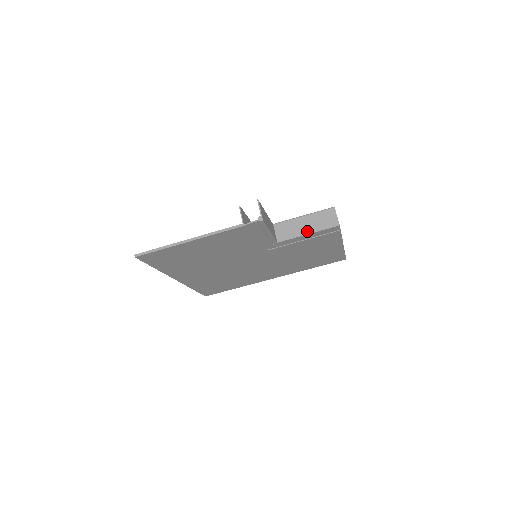
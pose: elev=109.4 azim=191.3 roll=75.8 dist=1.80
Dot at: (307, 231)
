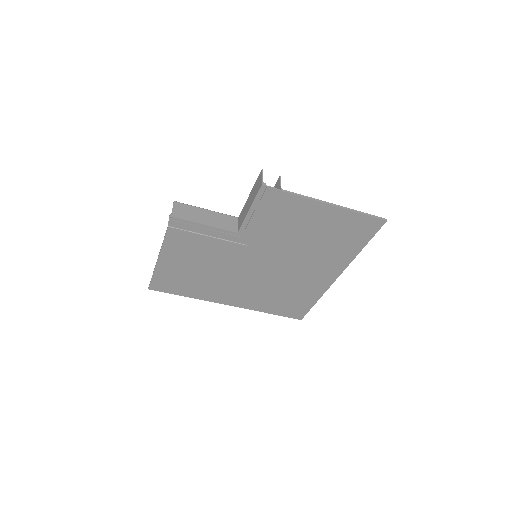
Dot at: (249, 208)
